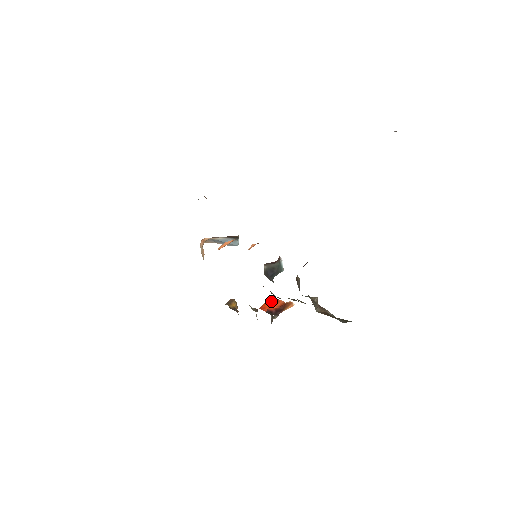
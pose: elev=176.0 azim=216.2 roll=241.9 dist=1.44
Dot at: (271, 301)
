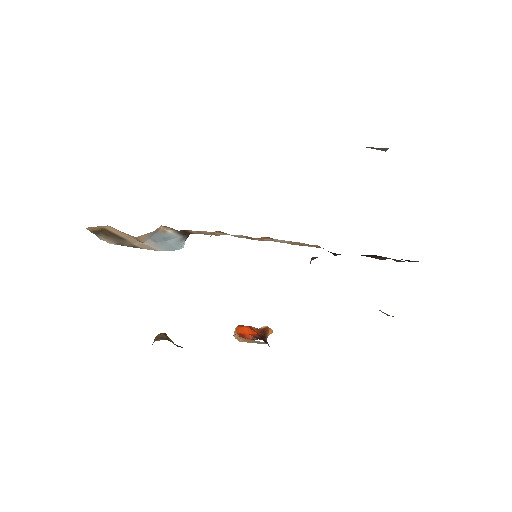
Dot at: (247, 326)
